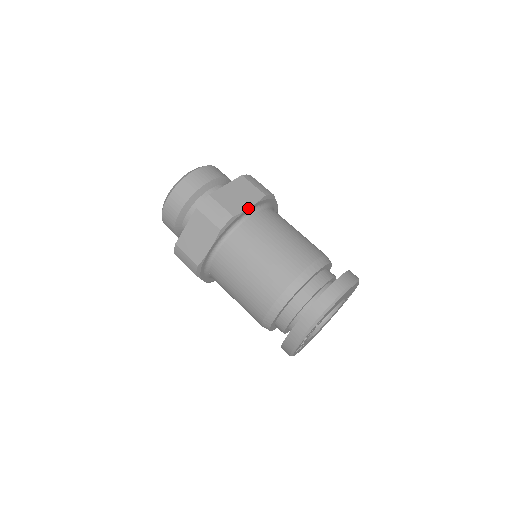
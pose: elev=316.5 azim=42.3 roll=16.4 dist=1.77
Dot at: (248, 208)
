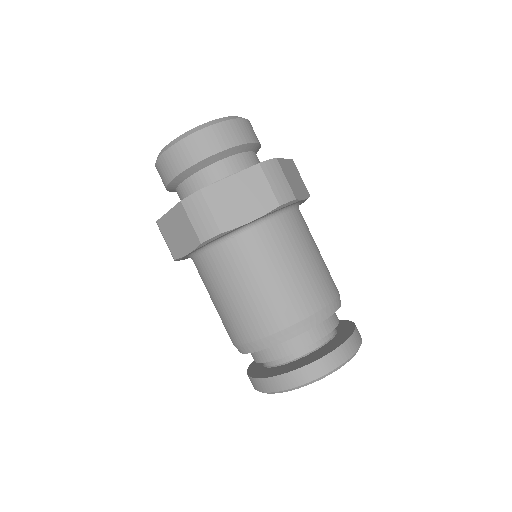
Dot at: (246, 223)
